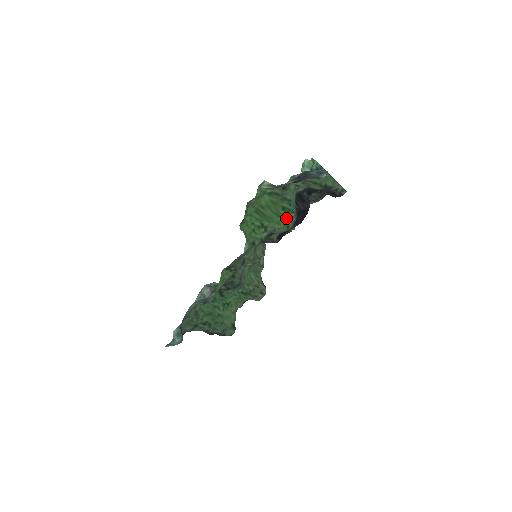
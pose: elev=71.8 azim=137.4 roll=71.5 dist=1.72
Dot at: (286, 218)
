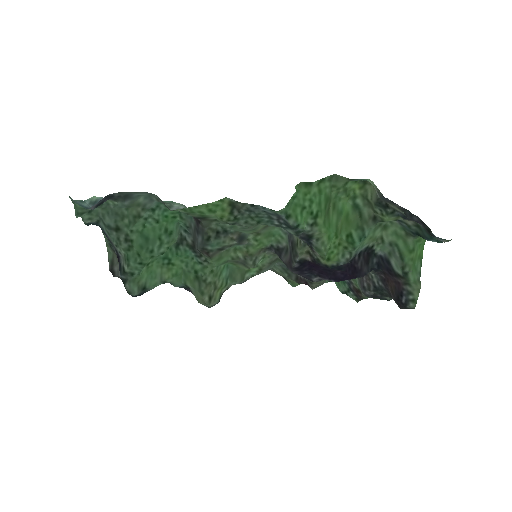
Dot at: (338, 249)
